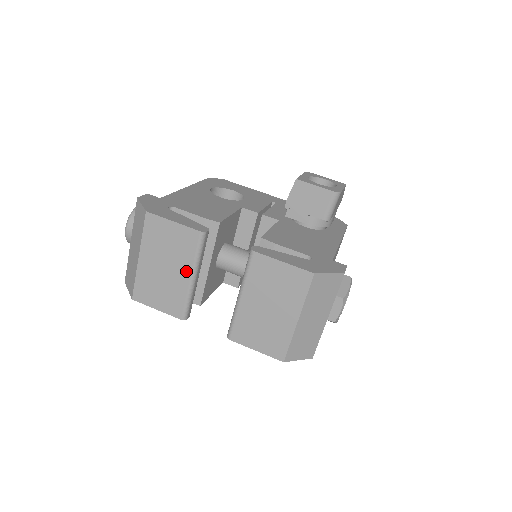
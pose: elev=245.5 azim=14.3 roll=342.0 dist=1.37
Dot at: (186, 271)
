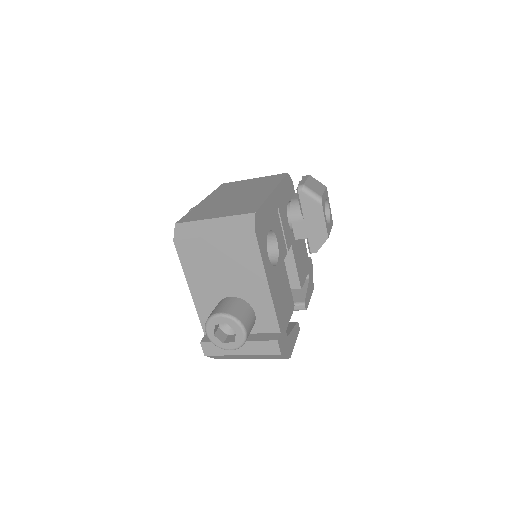
Dot at: occluded
